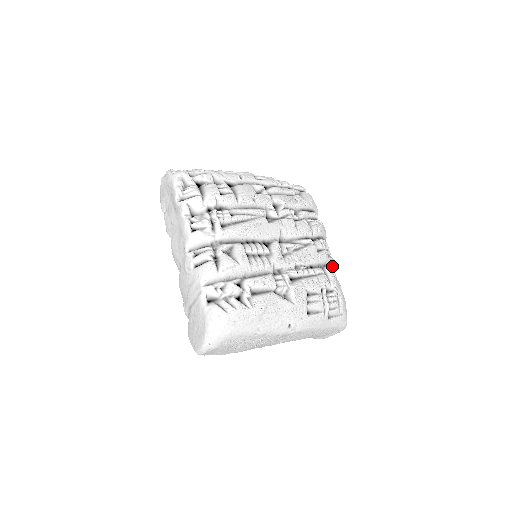
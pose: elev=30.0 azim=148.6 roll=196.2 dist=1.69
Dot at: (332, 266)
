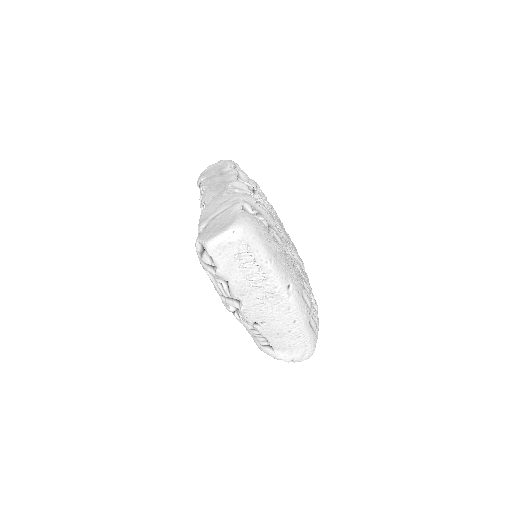
Dot at: occluded
